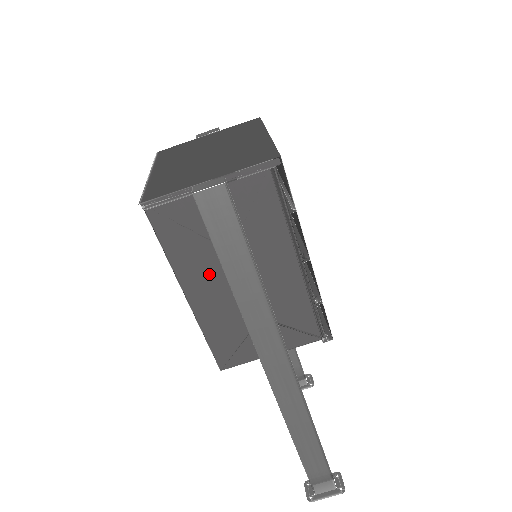
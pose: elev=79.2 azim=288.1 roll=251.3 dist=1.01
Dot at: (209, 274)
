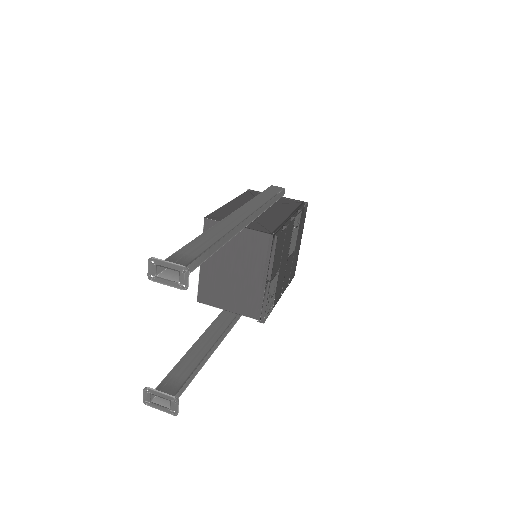
Dot at: occluded
